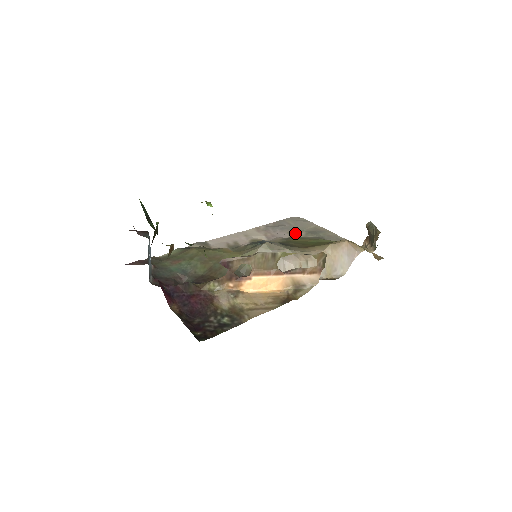
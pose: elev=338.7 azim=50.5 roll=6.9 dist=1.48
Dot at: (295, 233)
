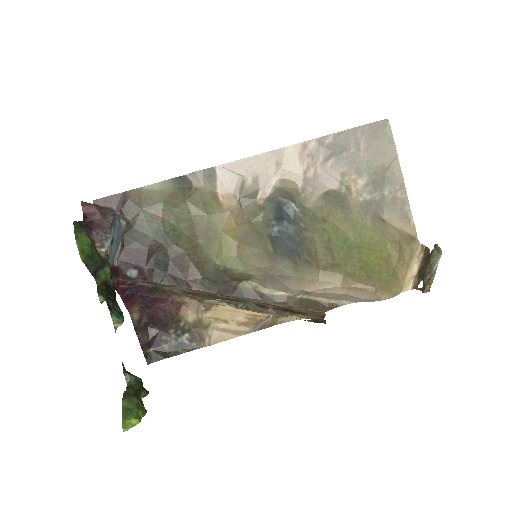
Dot at: (351, 178)
